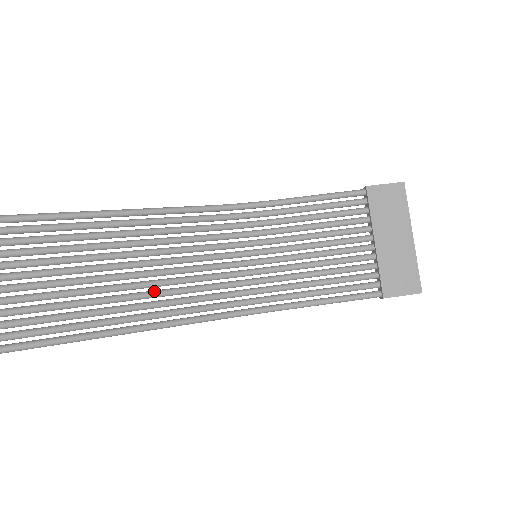
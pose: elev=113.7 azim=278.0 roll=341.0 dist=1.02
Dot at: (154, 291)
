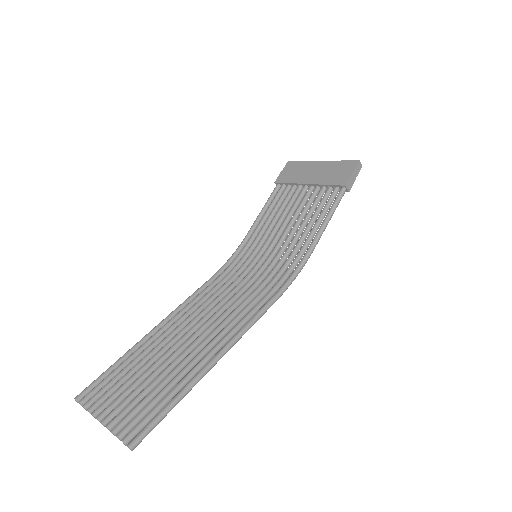
Dot at: (217, 326)
